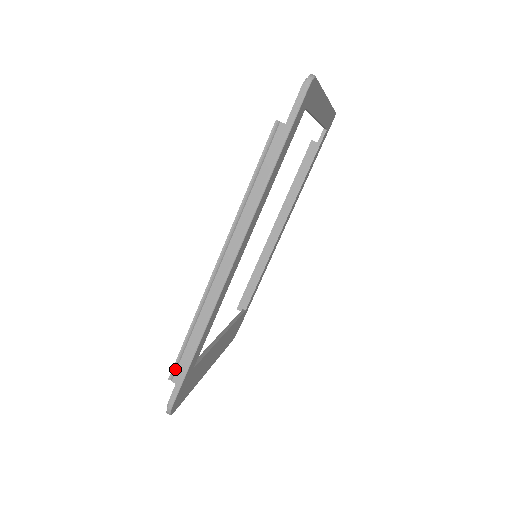
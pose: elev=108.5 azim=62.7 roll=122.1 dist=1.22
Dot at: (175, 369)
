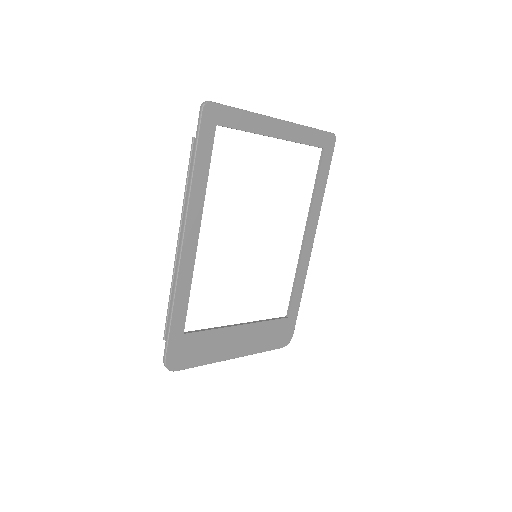
Dot at: (166, 331)
